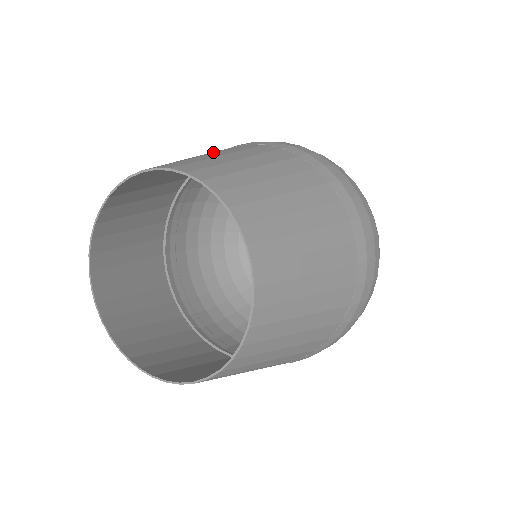
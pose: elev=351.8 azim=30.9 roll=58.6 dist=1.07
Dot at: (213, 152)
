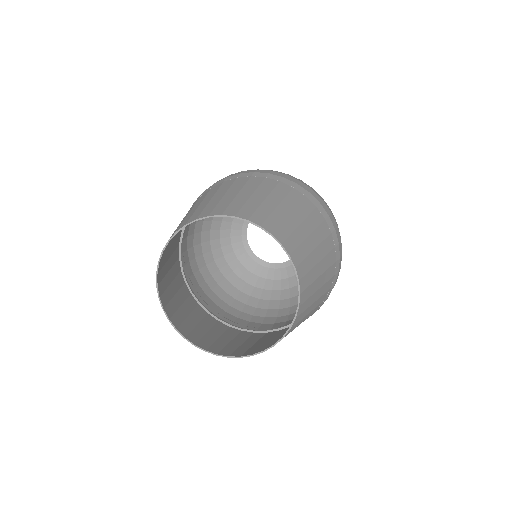
Dot at: (221, 190)
